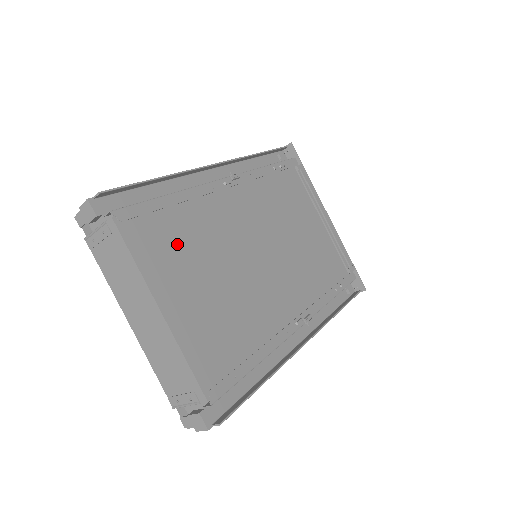
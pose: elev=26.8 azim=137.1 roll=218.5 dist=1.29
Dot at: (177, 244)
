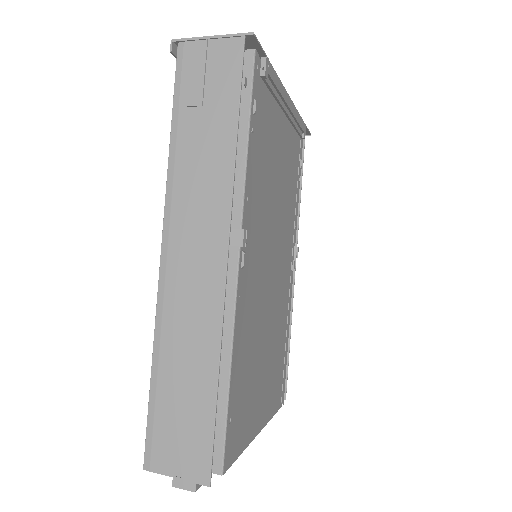
Dot at: (248, 390)
